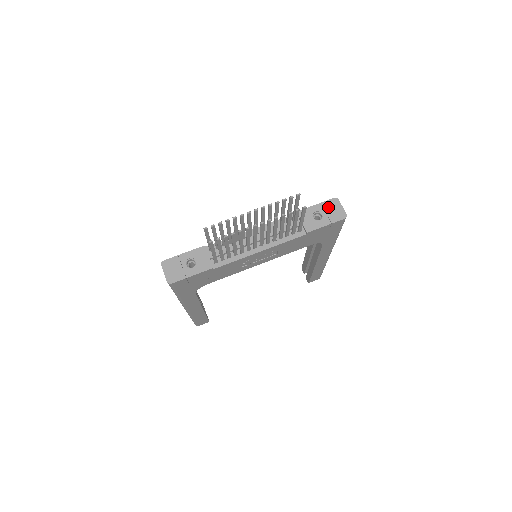
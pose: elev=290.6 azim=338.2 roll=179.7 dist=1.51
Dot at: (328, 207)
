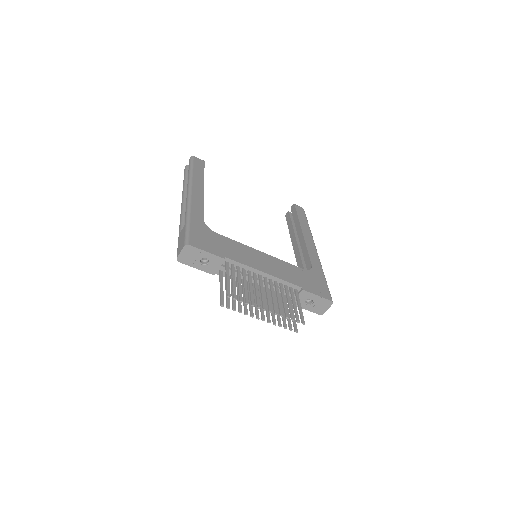
Dot at: (321, 303)
